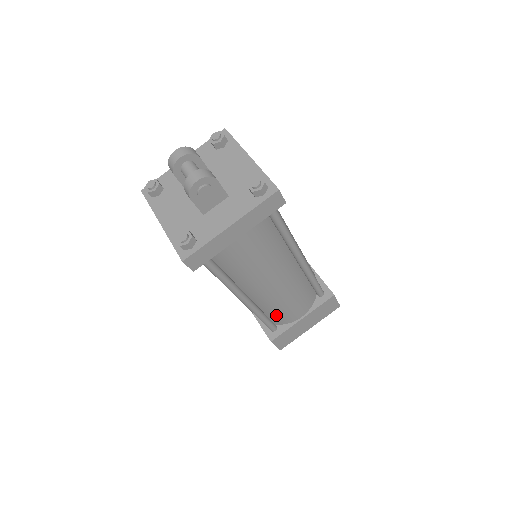
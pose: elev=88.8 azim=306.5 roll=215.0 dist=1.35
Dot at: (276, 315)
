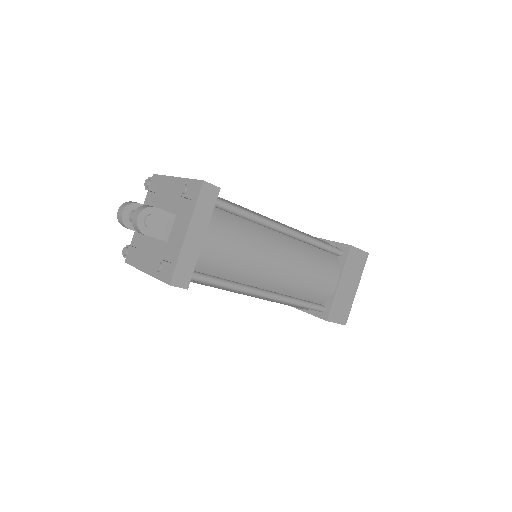
Dot at: (311, 294)
